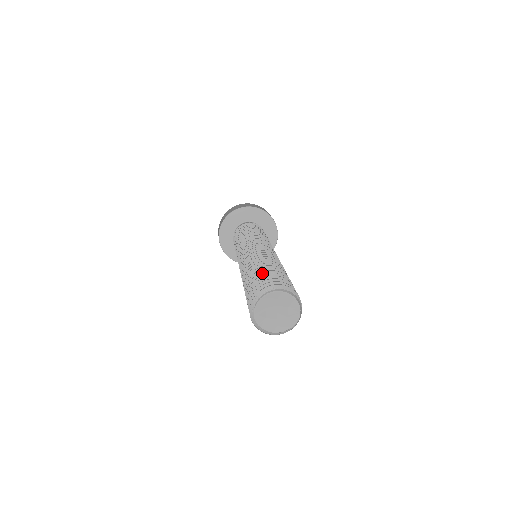
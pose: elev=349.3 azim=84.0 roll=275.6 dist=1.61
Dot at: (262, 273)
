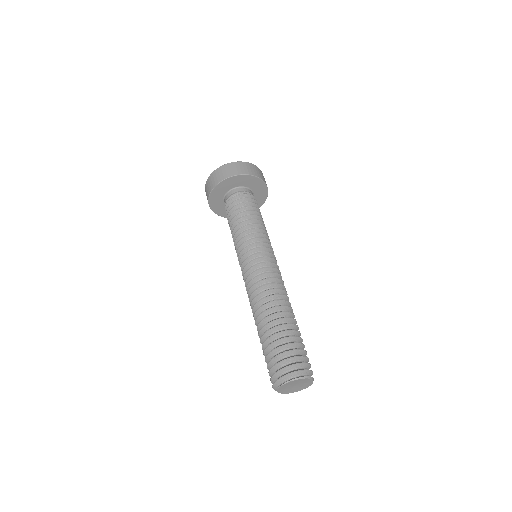
Dot at: (284, 339)
